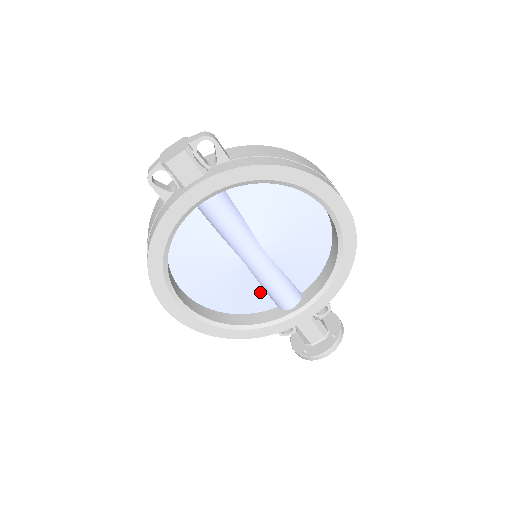
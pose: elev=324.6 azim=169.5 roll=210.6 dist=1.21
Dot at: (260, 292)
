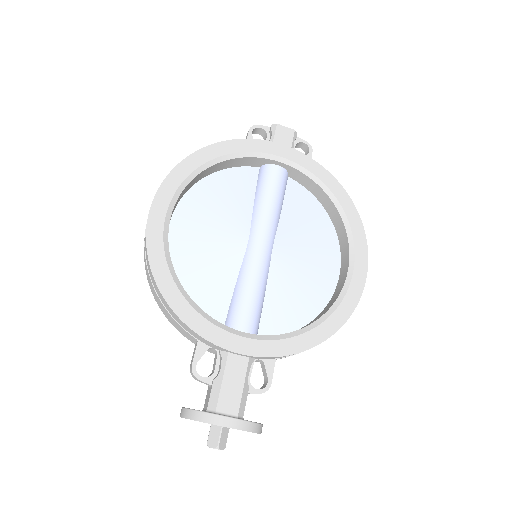
Dot at: (228, 290)
